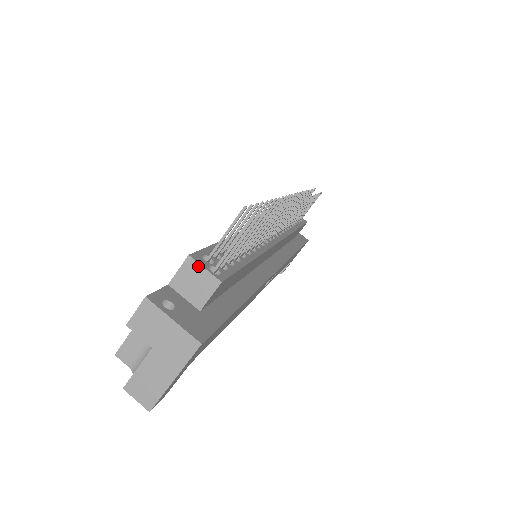
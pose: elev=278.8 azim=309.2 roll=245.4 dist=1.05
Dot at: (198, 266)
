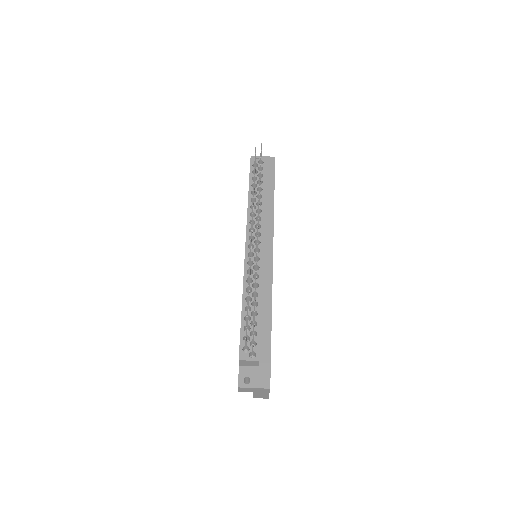
Dot at: (246, 361)
